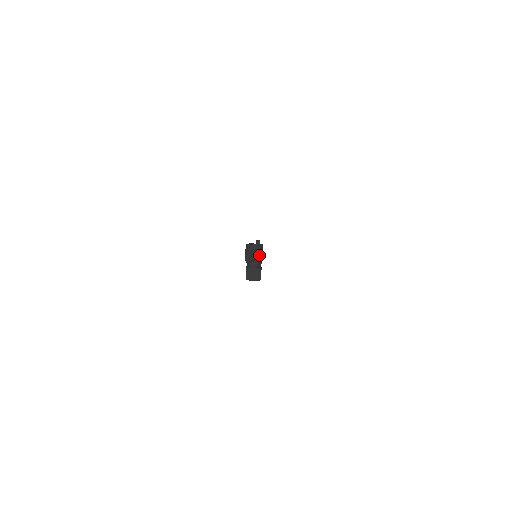
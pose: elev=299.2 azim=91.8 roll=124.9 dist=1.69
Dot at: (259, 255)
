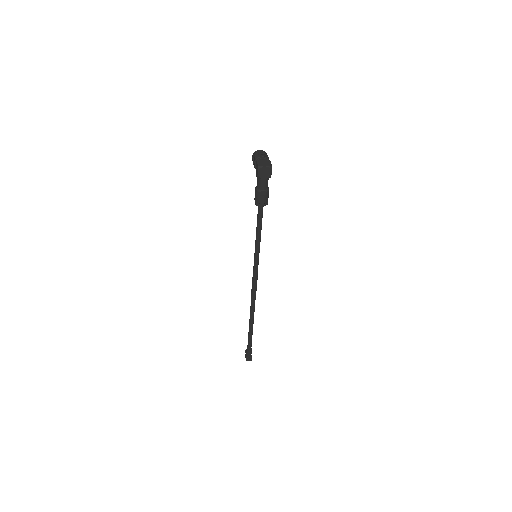
Dot at: (266, 155)
